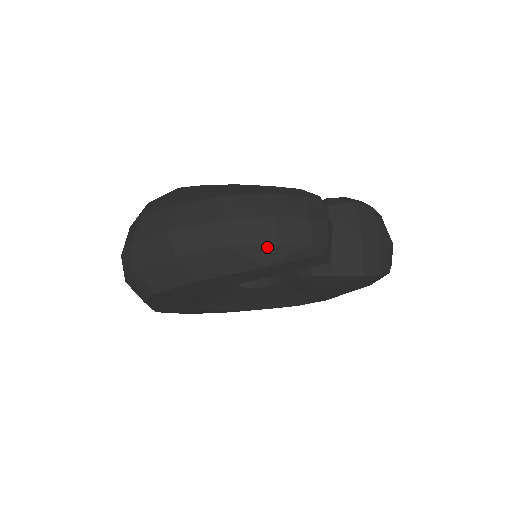
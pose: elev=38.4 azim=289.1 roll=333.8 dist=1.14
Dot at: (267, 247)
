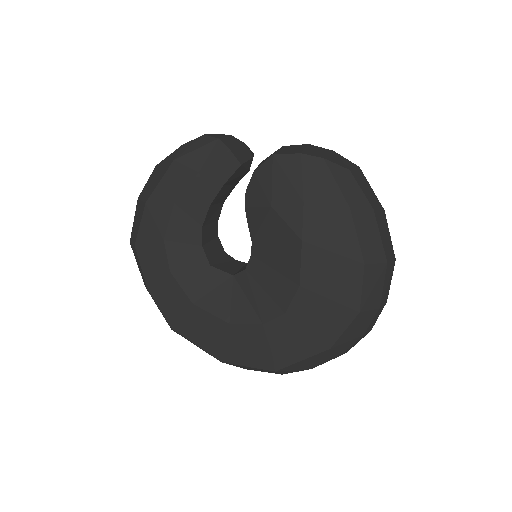
Dot at: (176, 151)
